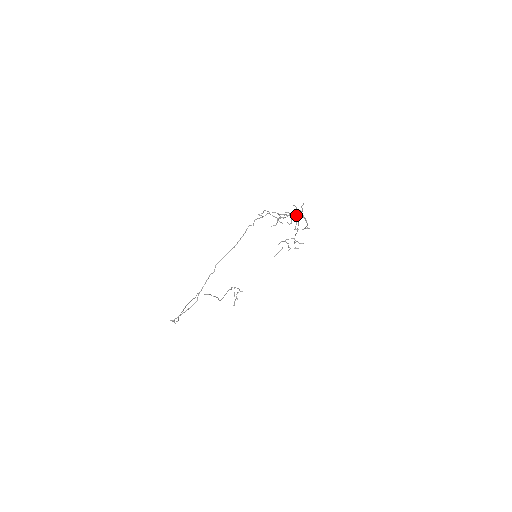
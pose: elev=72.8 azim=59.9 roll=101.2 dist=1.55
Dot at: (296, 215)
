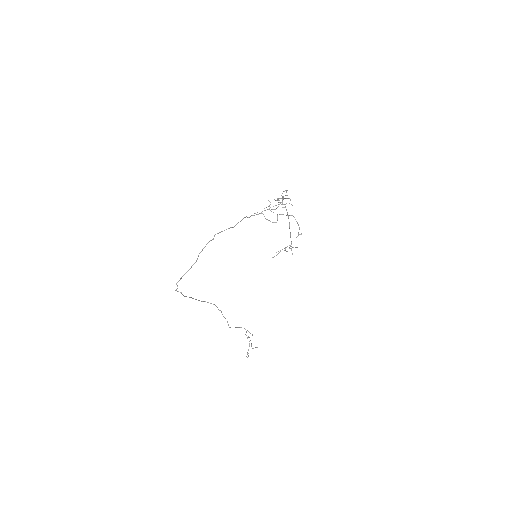
Dot at: (282, 199)
